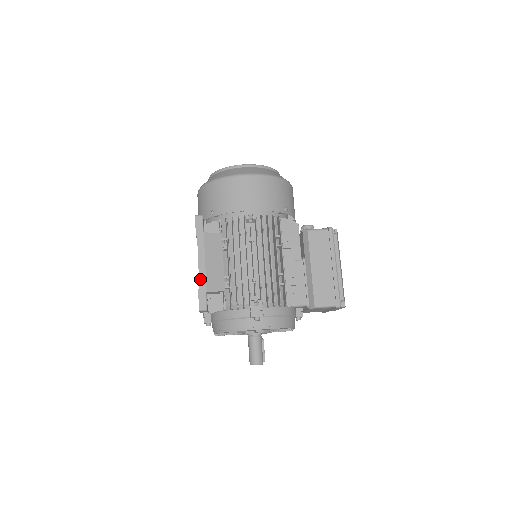
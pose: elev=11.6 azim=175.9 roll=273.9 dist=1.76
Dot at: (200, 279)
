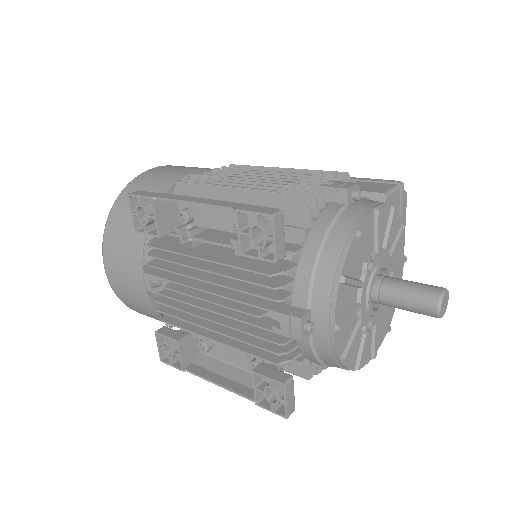
Dot at: (221, 205)
